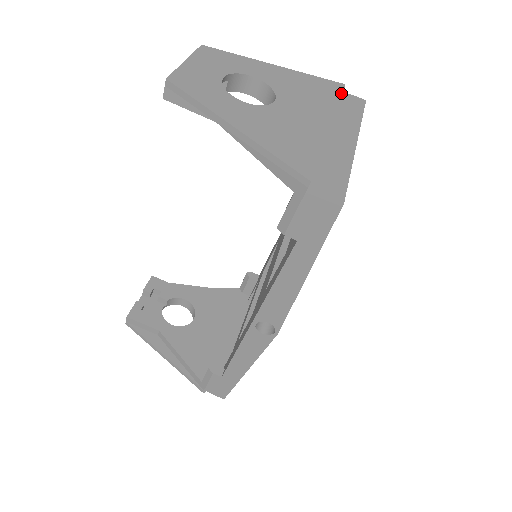
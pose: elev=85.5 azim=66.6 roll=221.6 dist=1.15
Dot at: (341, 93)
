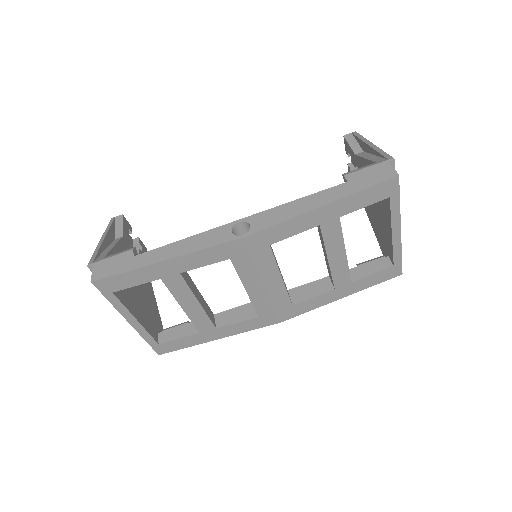
Dot at: occluded
